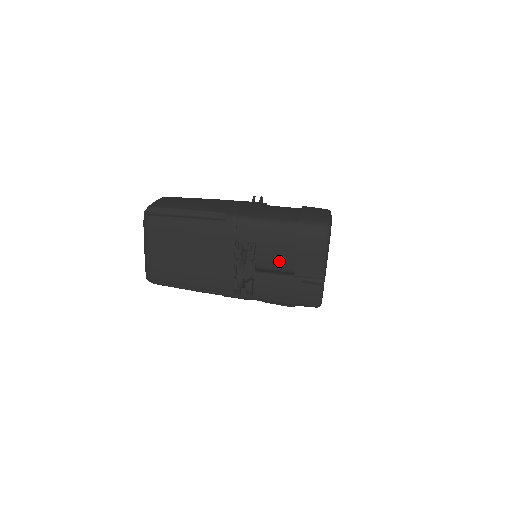
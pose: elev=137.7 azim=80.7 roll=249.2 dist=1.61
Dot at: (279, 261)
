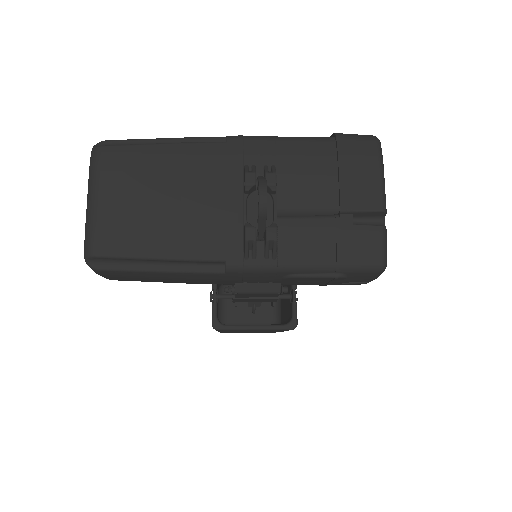
Dot at: (313, 193)
